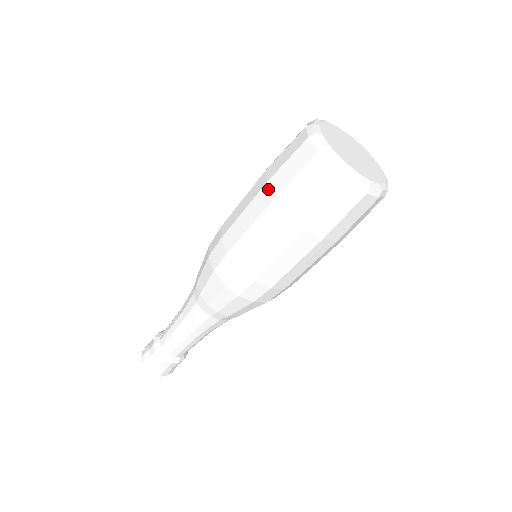
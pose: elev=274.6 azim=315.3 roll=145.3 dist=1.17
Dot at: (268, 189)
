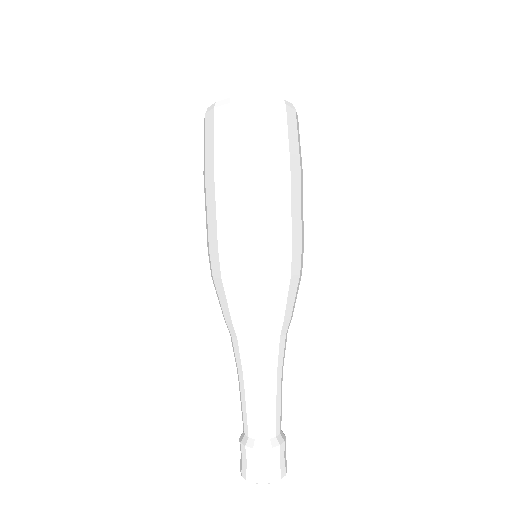
Dot at: (219, 167)
